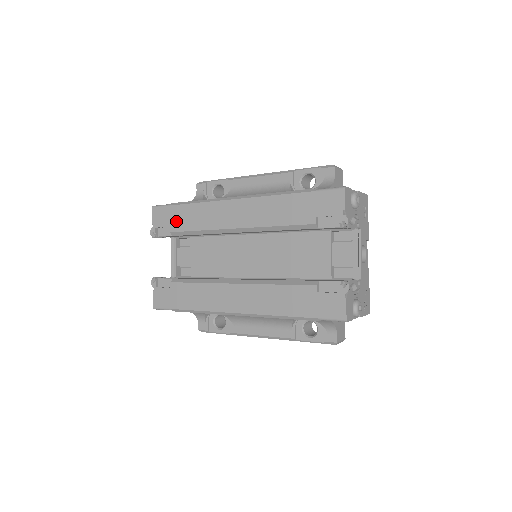
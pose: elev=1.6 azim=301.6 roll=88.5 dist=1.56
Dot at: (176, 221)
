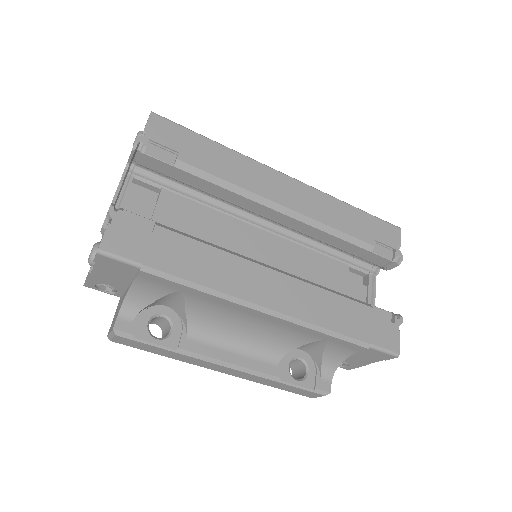
Dot at: (193, 152)
